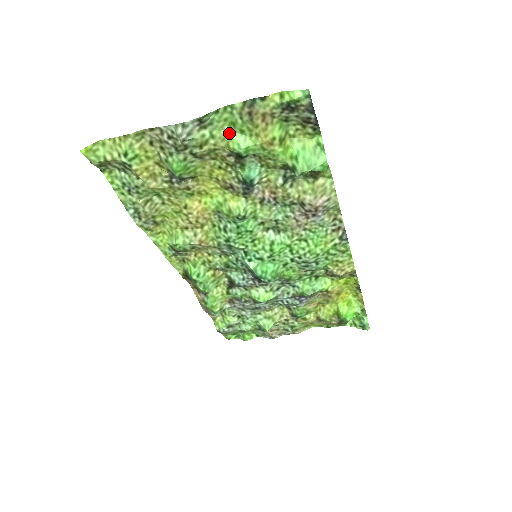
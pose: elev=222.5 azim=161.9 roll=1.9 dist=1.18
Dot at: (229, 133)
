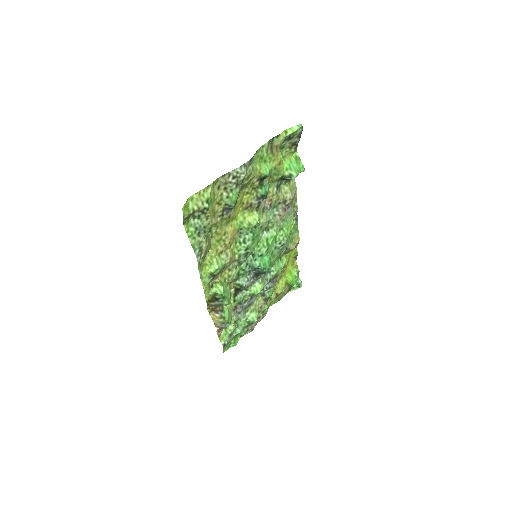
Dot at: (259, 165)
